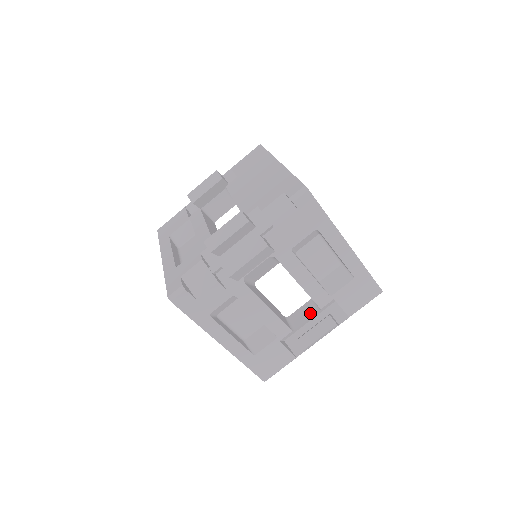
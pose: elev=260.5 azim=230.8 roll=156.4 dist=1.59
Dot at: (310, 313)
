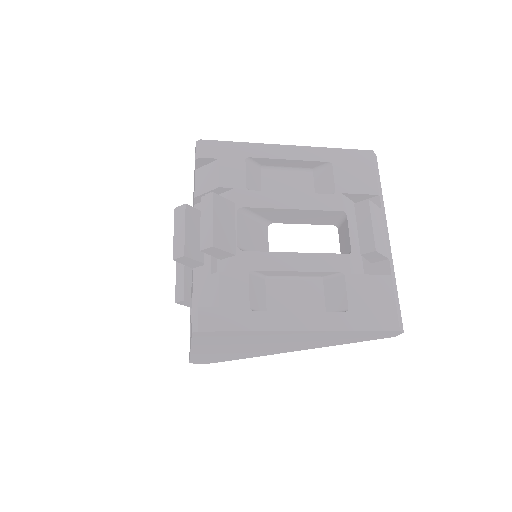
Dot at: (345, 229)
